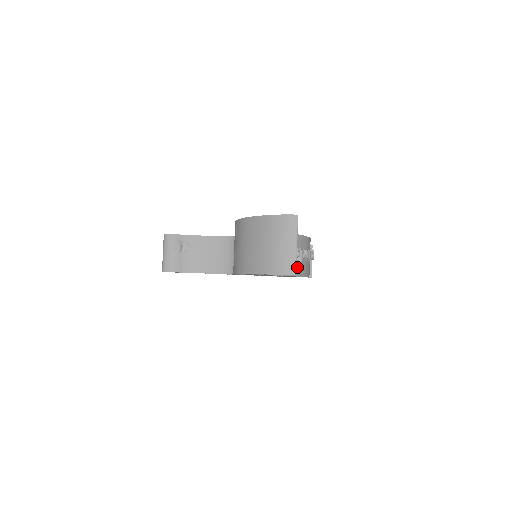
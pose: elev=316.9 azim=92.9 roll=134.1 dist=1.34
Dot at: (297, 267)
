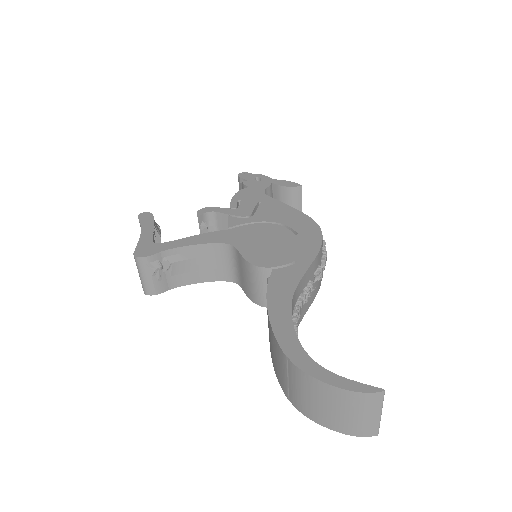
Dot at: (317, 285)
